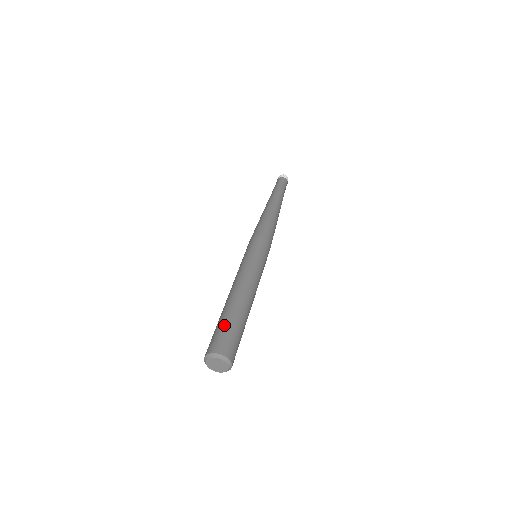
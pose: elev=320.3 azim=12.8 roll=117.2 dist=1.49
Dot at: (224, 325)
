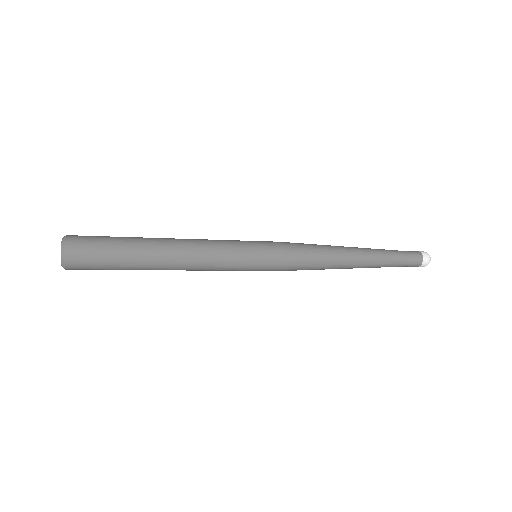
Dot at: occluded
